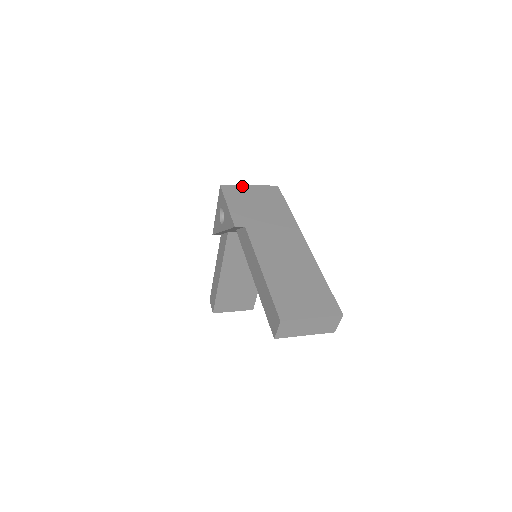
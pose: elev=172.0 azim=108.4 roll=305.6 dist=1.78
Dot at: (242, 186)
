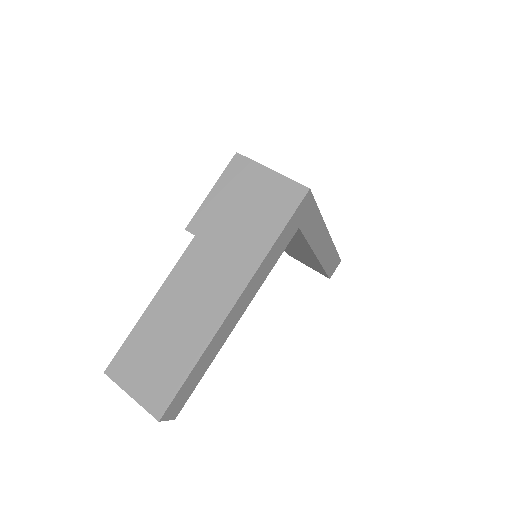
Dot at: (260, 166)
